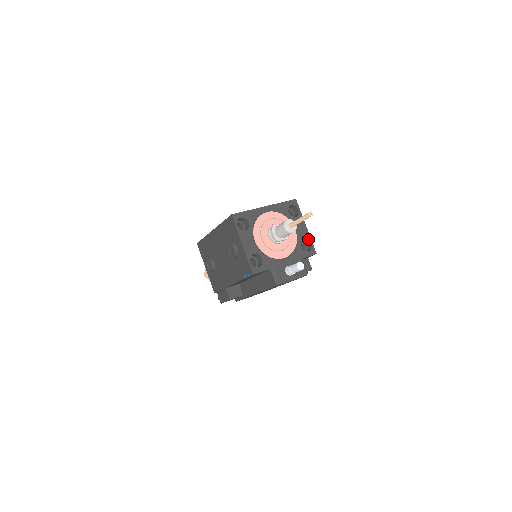
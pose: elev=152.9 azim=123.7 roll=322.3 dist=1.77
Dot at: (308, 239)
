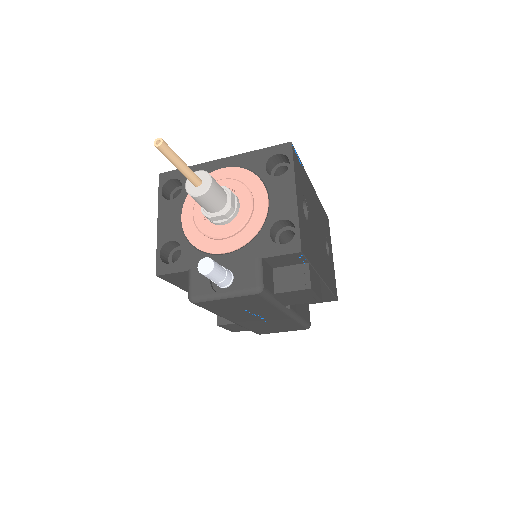
Dot at: (291, 220)
